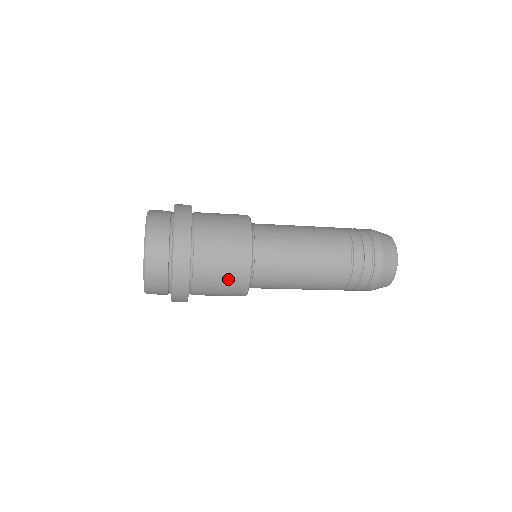
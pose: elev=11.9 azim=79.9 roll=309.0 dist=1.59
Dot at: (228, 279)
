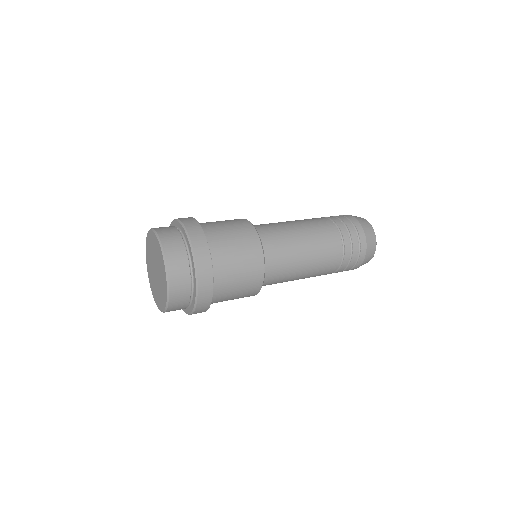
Dot at: (239, 297)
